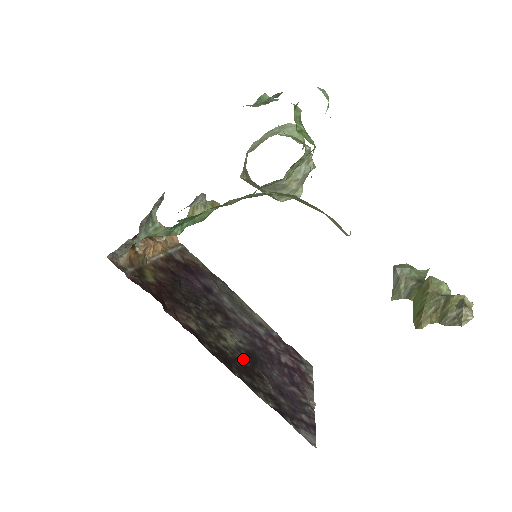
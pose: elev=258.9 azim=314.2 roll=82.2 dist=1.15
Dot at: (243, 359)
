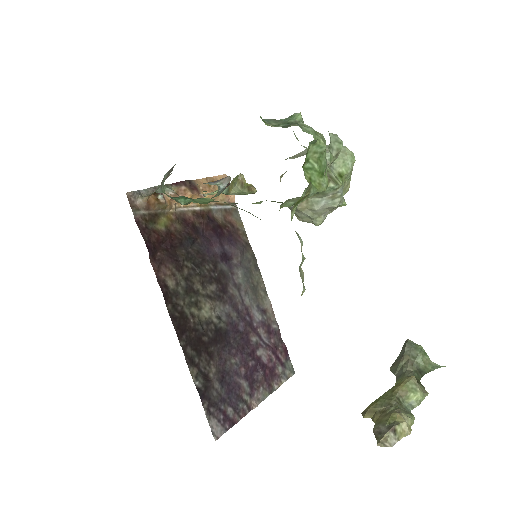
Dot at: (205, 333)
